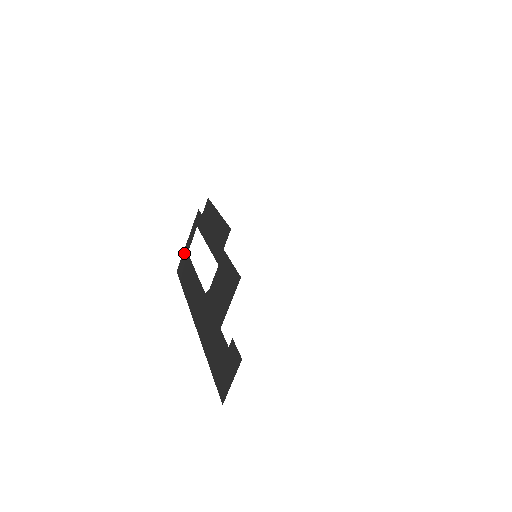
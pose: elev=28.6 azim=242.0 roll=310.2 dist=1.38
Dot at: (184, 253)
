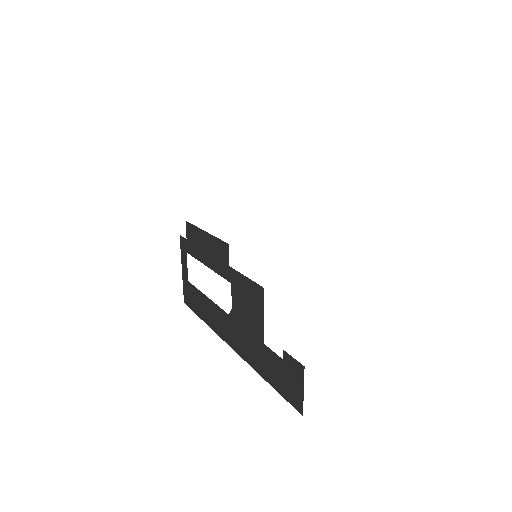
Dot at: (184, 282)
